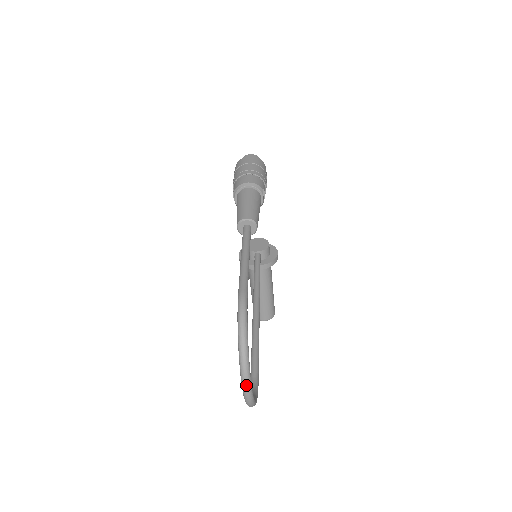
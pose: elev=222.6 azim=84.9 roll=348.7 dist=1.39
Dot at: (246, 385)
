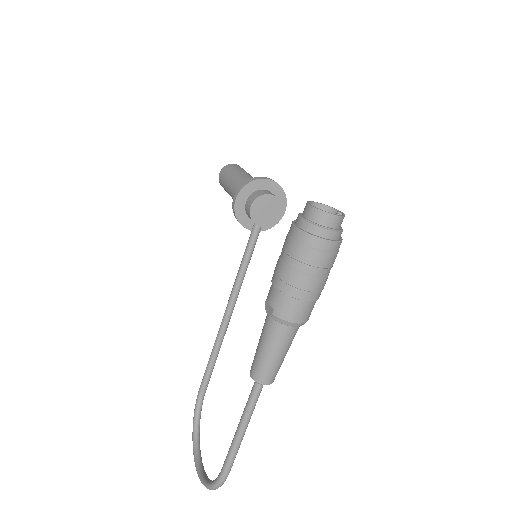
Dot at: occluded
